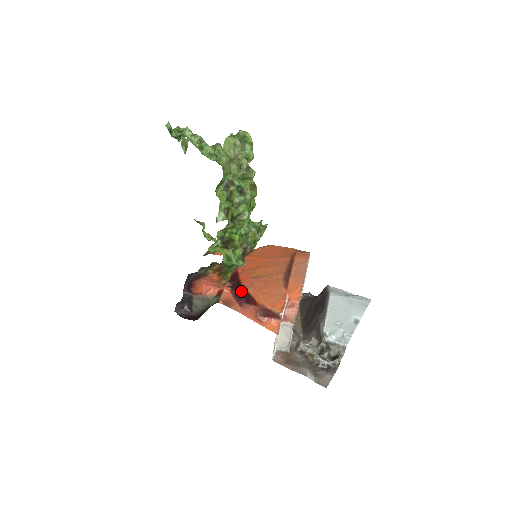
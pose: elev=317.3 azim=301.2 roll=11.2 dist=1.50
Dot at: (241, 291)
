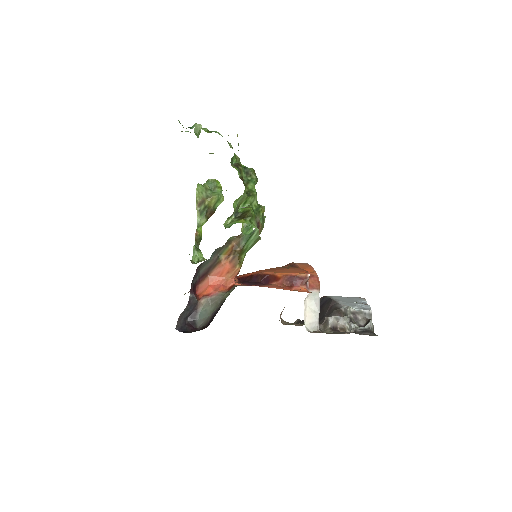
Dot at: (255, 279)
